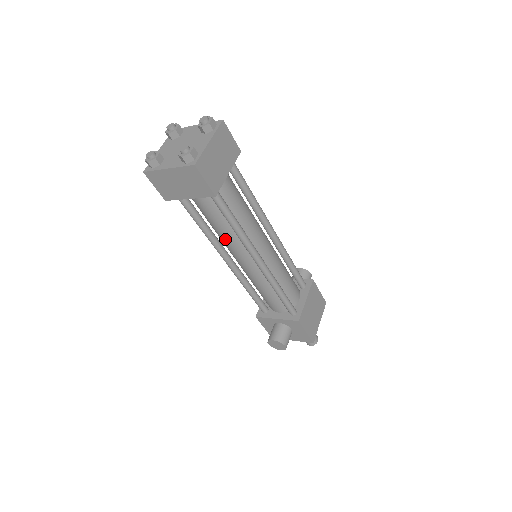
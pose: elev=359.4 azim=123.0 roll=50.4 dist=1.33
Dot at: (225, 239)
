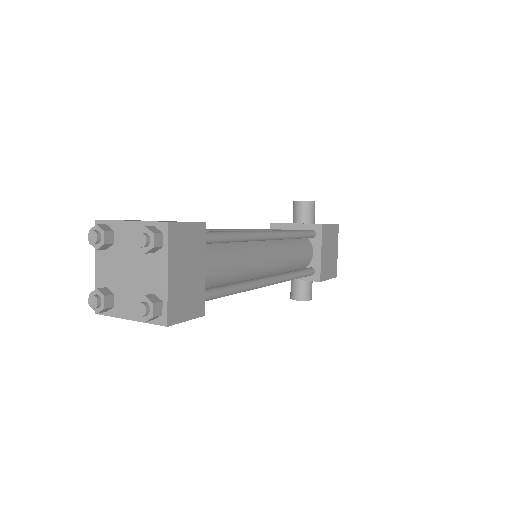
Dot at: occluded
